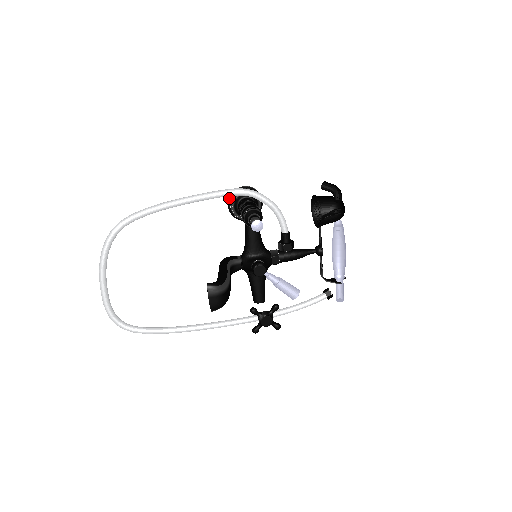
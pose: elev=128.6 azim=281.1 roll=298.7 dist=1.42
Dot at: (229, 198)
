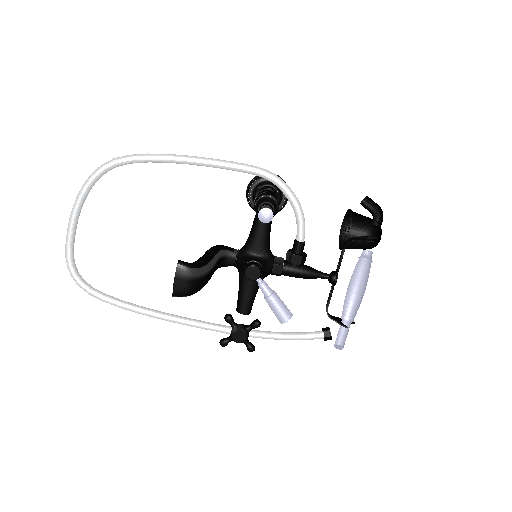
Dot at: (251, 181)
